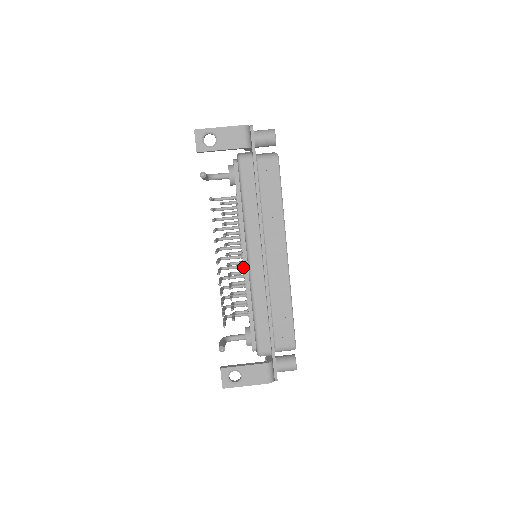
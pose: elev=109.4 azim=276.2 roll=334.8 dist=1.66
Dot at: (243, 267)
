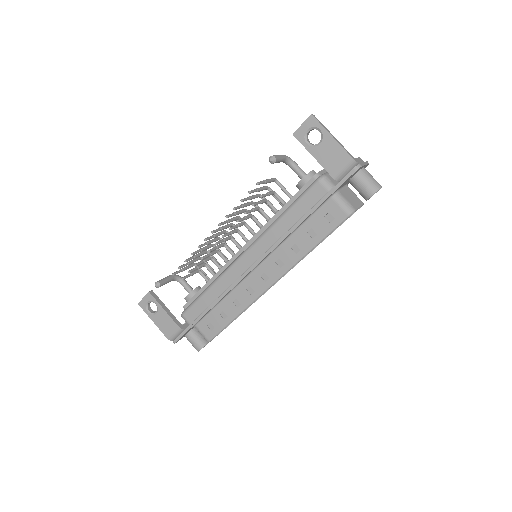
Dot at: occluded
